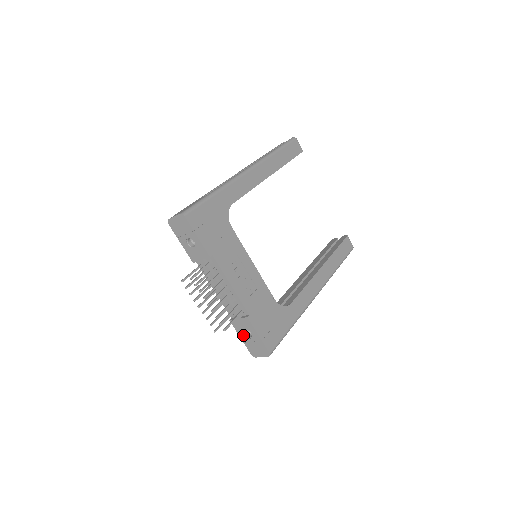
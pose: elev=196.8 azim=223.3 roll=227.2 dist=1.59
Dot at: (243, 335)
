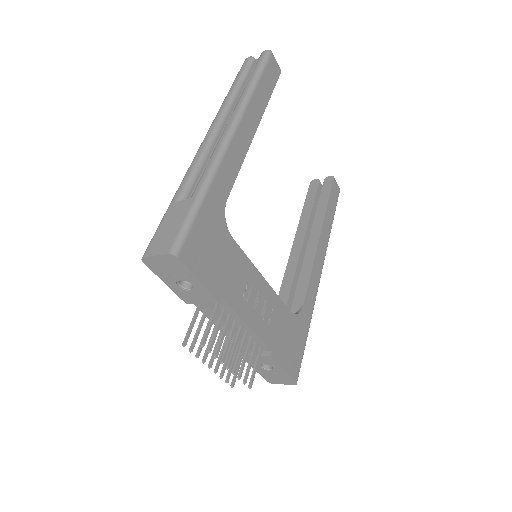
Dot at: (259, 368)
